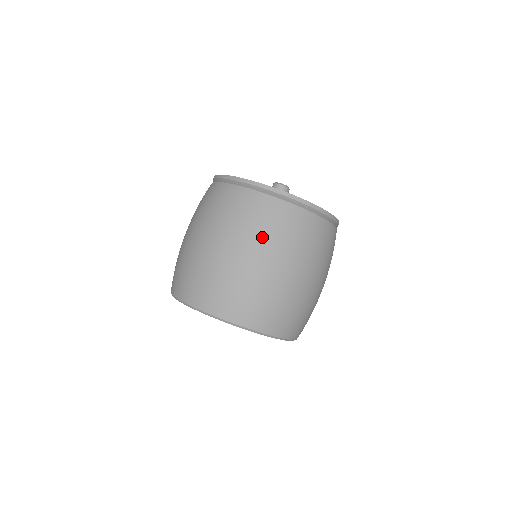
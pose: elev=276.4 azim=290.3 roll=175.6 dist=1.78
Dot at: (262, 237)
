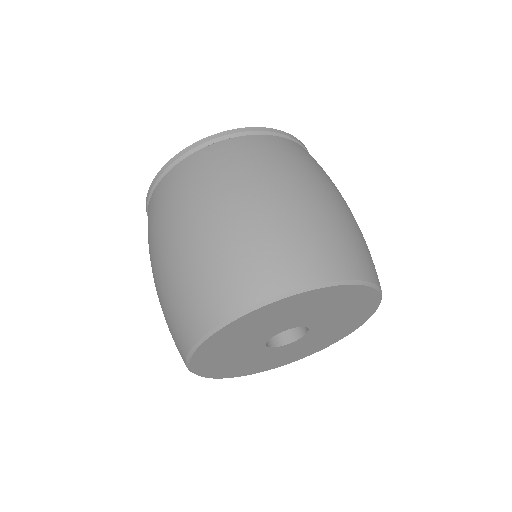
Dot at: (249, 174)
